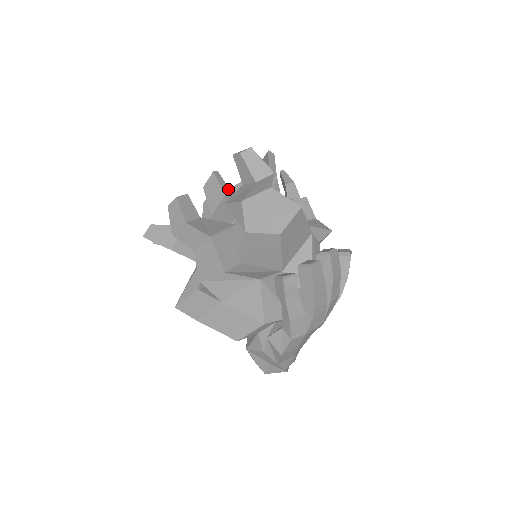
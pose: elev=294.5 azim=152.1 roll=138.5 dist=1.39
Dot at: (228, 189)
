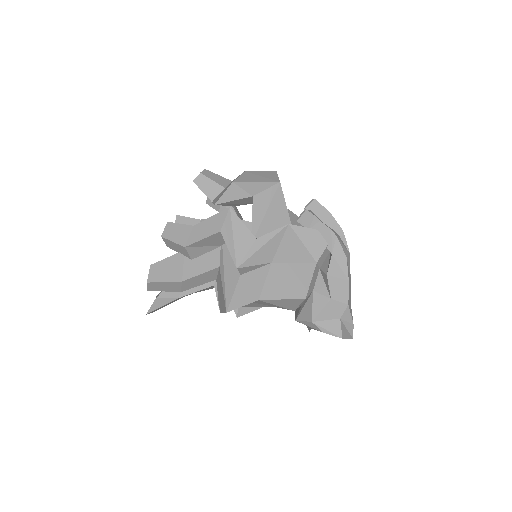
Dot at: occluded
